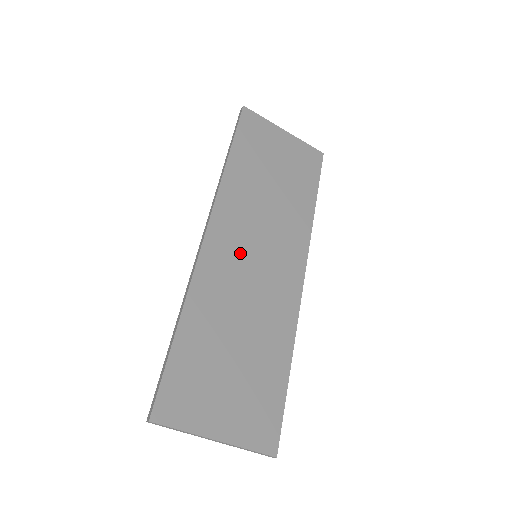
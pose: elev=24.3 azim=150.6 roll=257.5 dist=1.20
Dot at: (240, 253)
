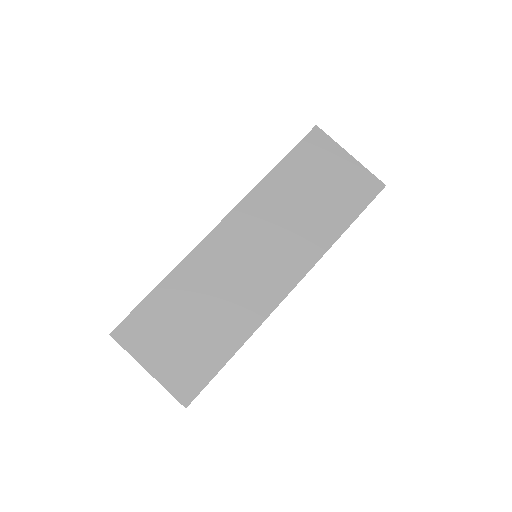
Dot at: (241, 249)
